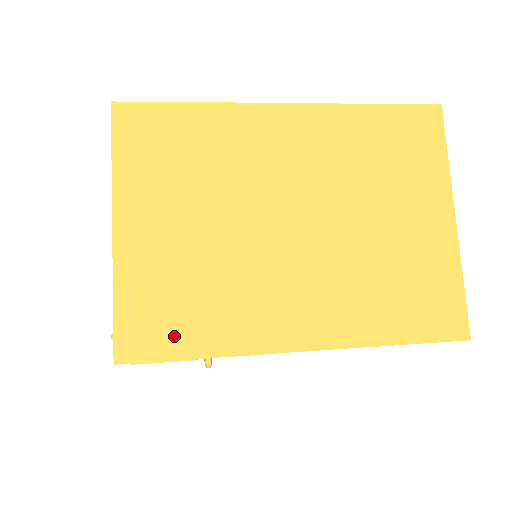
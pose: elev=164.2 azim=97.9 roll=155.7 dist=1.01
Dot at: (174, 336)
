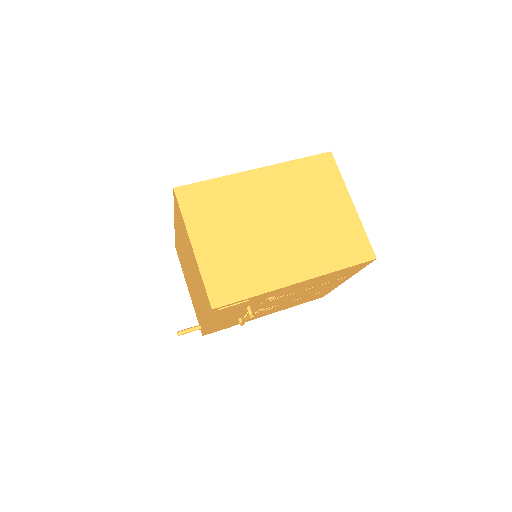
Dot at: (236, 290)
